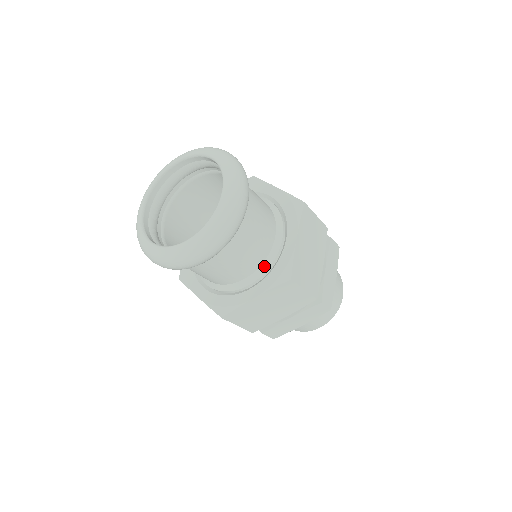
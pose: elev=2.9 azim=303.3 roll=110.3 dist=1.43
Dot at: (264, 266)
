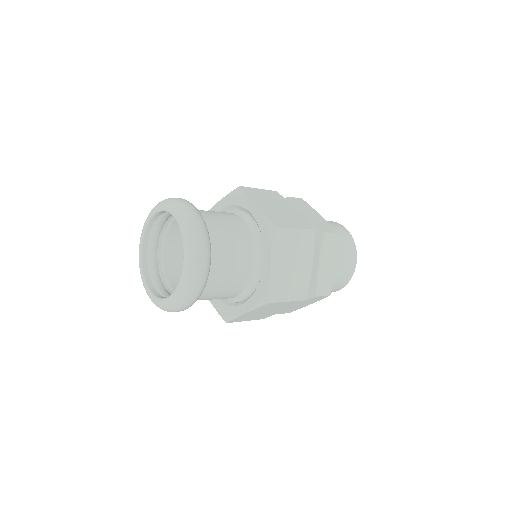
Dot at: (248, 288)
